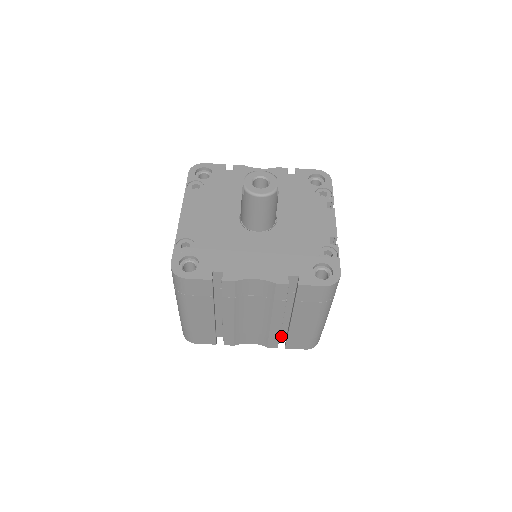
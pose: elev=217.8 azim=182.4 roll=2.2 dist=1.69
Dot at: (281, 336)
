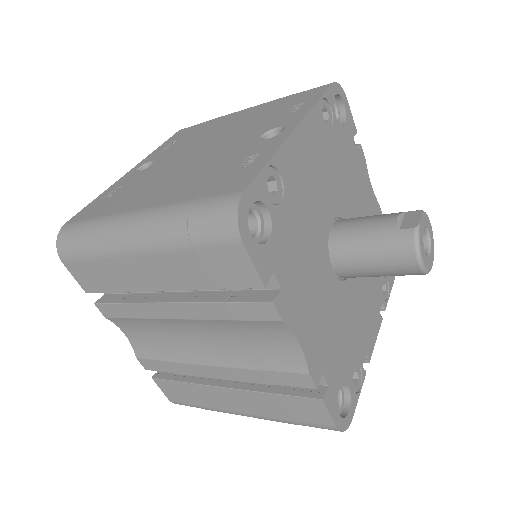
Dot at: occluded
